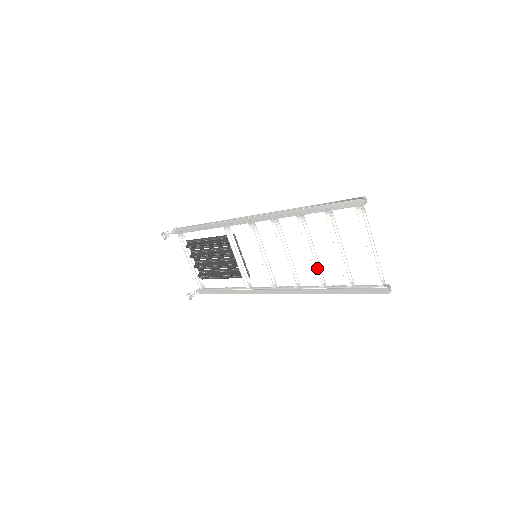
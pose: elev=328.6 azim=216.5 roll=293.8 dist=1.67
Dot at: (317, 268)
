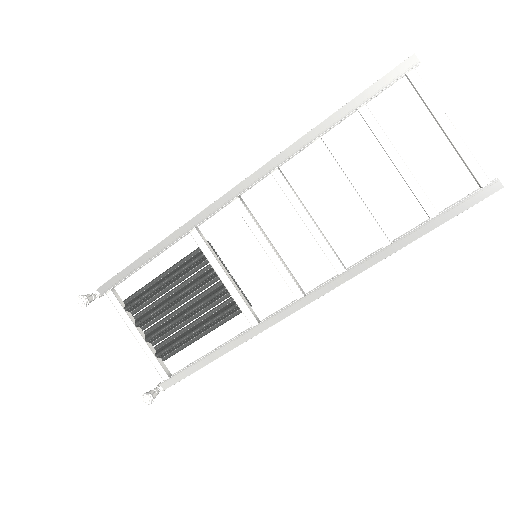
Dot at: (370, 213)
